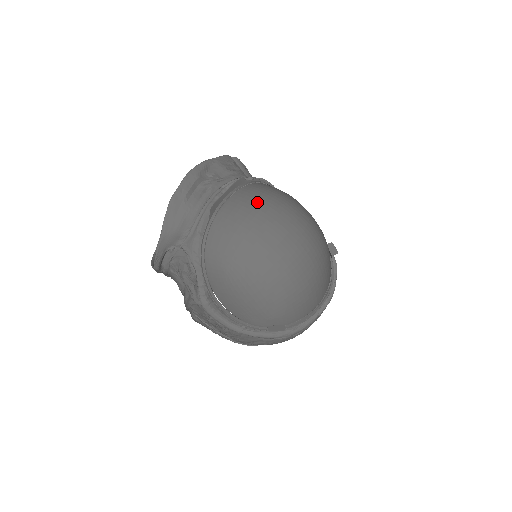
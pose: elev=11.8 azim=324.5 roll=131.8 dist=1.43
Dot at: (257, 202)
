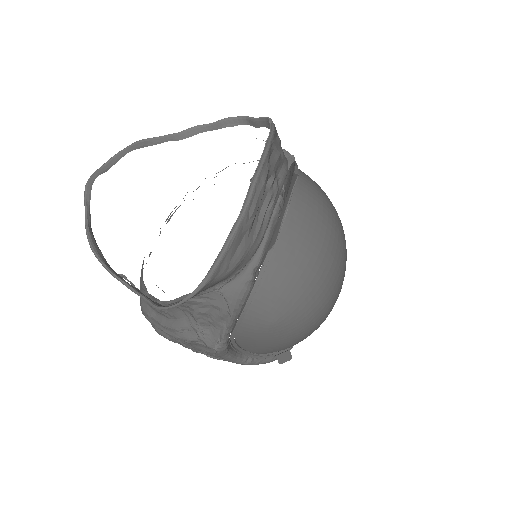
Dot at: (319, 224)
